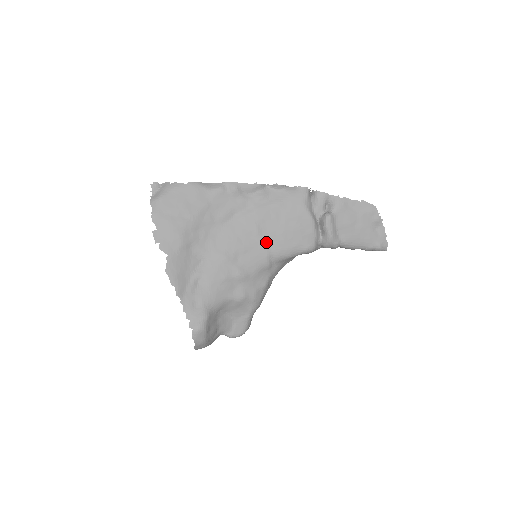
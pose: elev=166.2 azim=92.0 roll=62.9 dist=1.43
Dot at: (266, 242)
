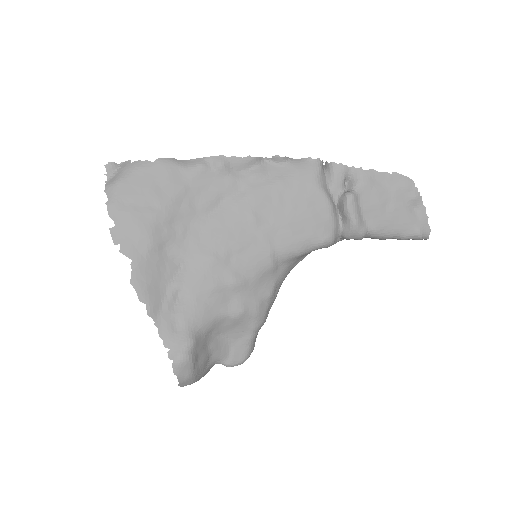
Dot at: (268, 235)
